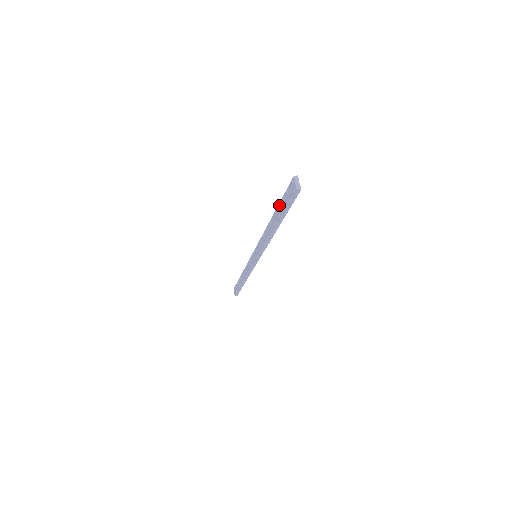
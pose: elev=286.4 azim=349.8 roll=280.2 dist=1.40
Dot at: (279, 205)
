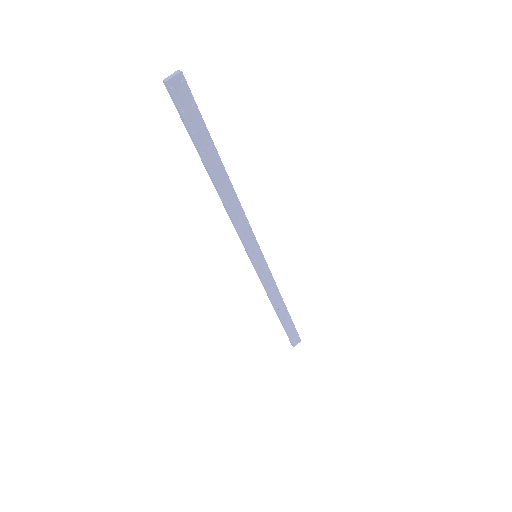
Dot at: (206, 137)
